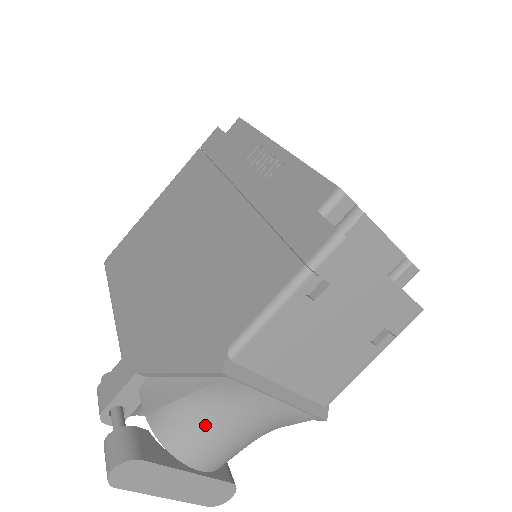
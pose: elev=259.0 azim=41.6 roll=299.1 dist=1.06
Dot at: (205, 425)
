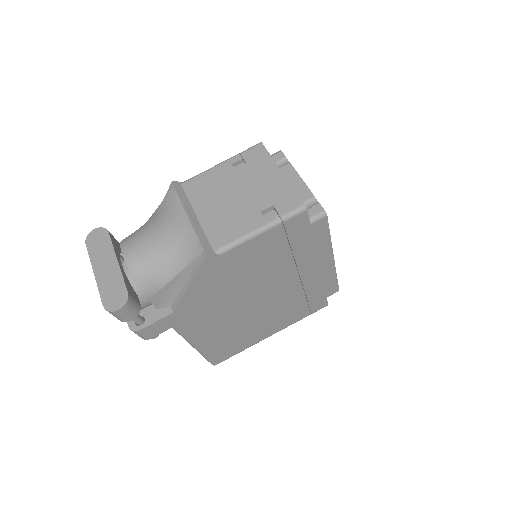
Dot at: (147, 225)
